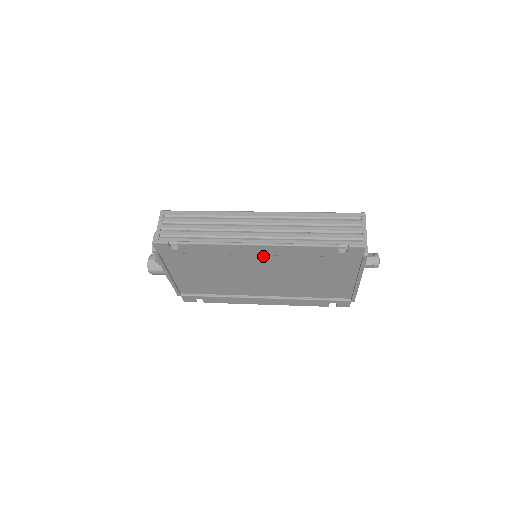
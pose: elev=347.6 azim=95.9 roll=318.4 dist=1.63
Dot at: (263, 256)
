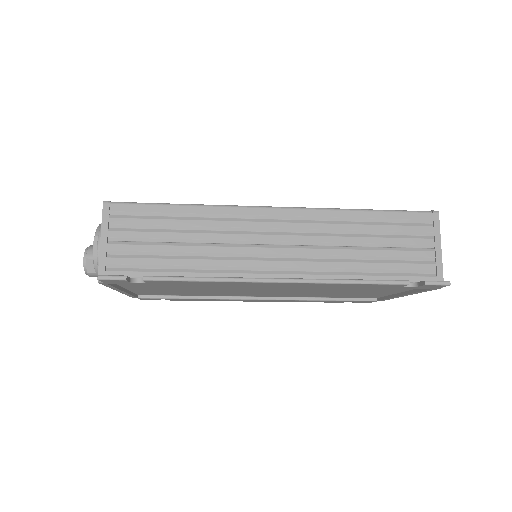
Dot at: occluded
